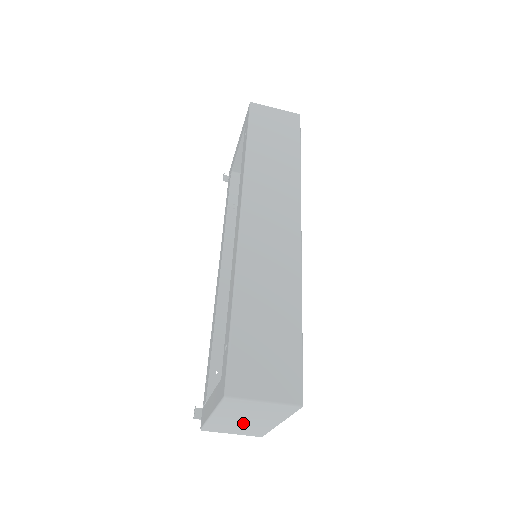
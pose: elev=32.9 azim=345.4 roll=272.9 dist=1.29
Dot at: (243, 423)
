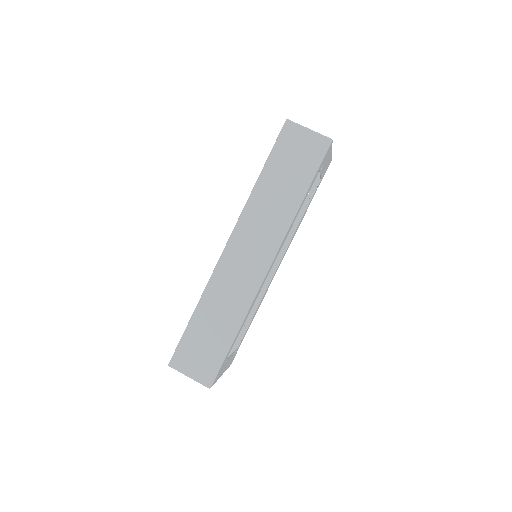
Dot at: occluded
